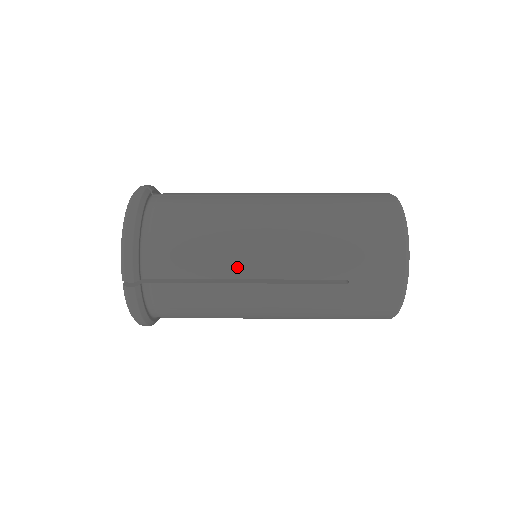
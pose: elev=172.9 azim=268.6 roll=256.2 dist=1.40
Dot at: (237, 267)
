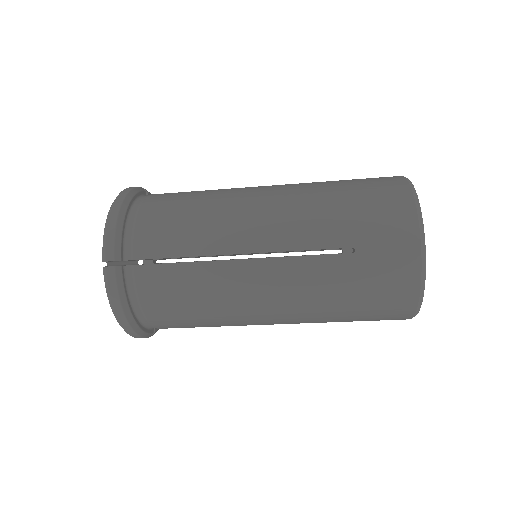
Dot at: (227, 241)
